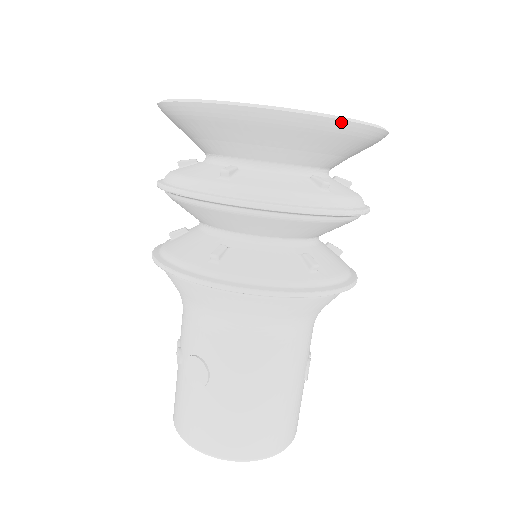
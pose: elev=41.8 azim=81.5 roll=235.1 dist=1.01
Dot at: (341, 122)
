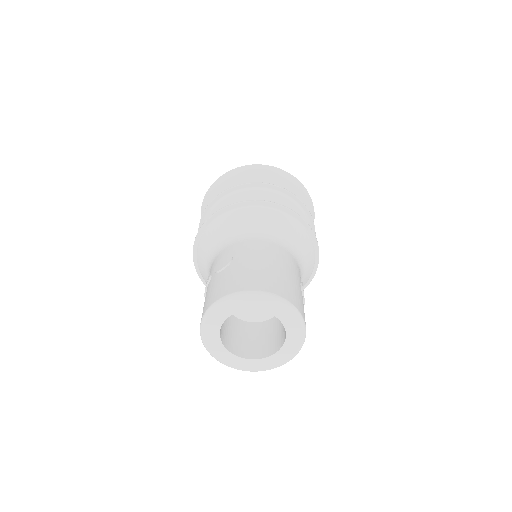
Dot at: (286, 173)
